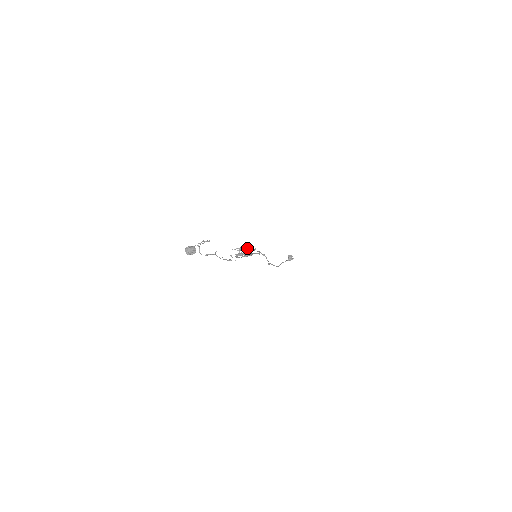
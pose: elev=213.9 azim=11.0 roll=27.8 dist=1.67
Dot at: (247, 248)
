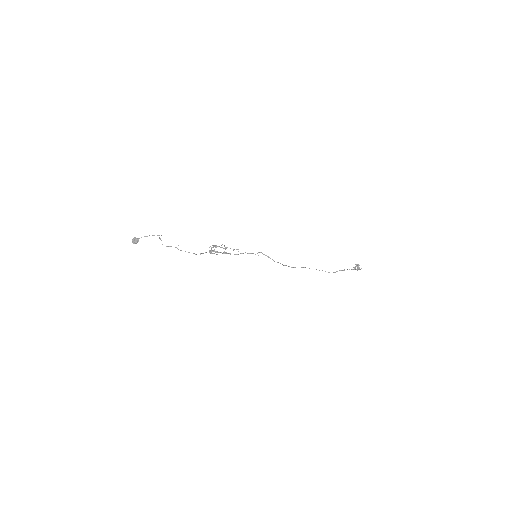
Dot at: (219, 246)
